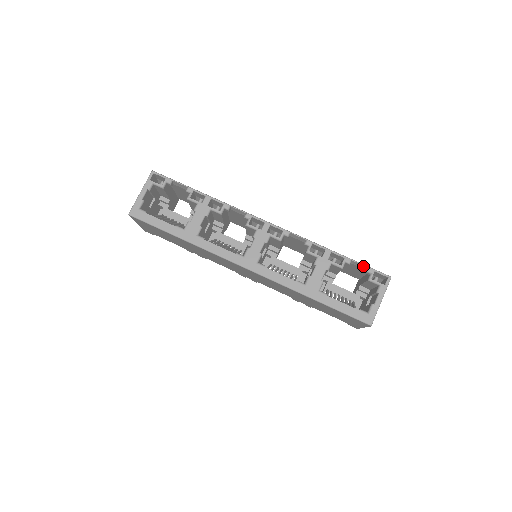
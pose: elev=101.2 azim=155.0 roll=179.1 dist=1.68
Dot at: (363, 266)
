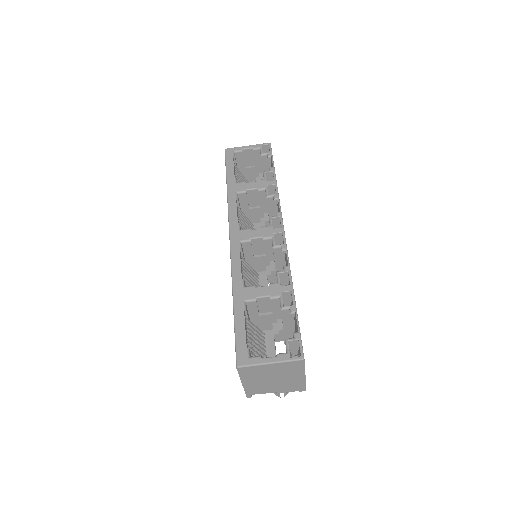
Dot at: (298, 327)
